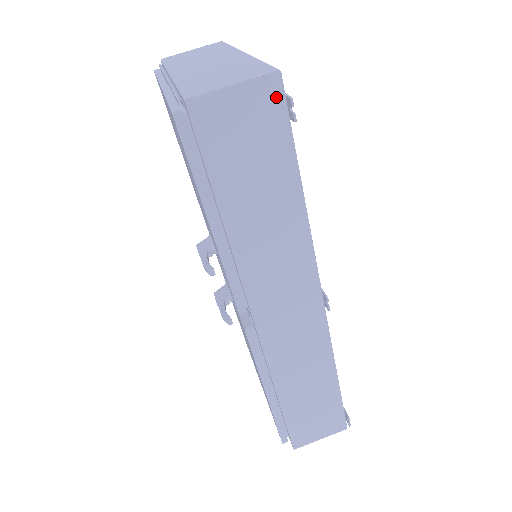
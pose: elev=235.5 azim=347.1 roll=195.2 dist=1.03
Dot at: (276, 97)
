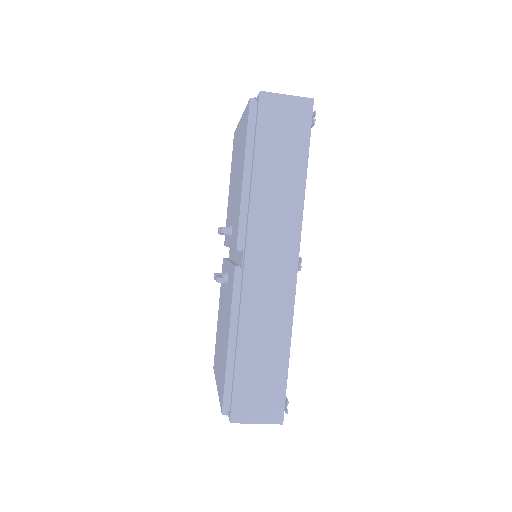
Dot at: (307, 111)
